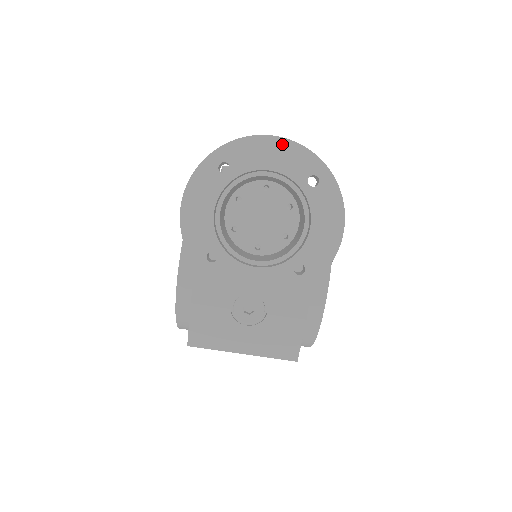
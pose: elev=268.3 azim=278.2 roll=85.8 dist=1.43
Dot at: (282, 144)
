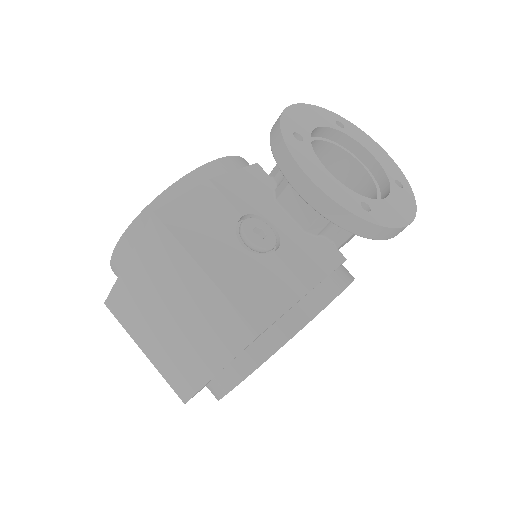
Dot at: (385, 154)
